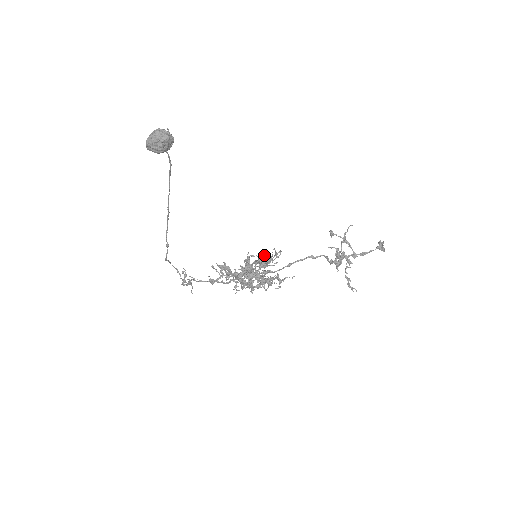
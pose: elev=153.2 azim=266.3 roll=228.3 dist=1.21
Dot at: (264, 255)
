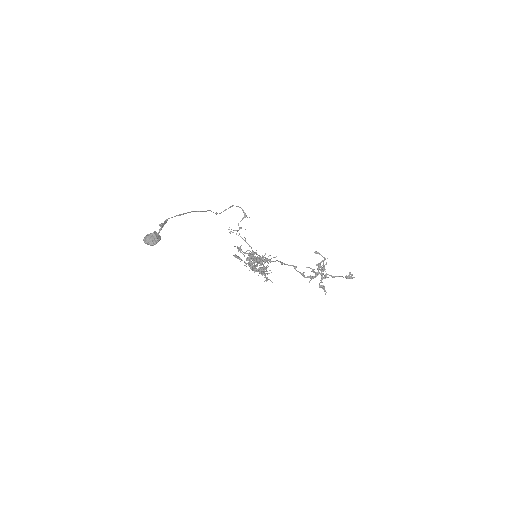
Dot at: (259, 259)
